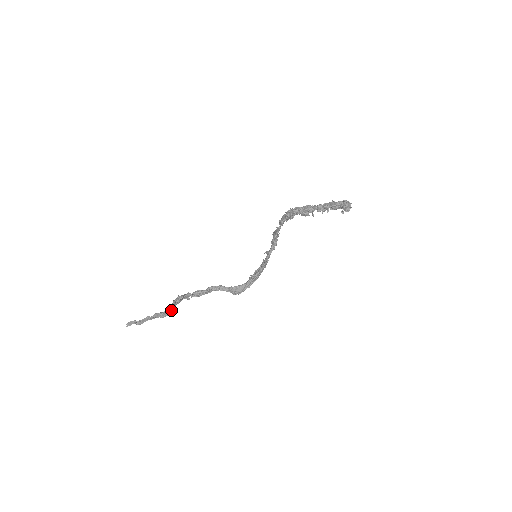
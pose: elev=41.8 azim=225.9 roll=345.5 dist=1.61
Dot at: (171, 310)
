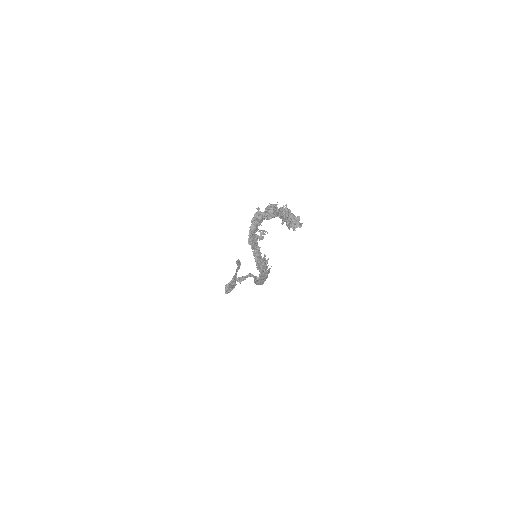
Dot at: (232, 287)
